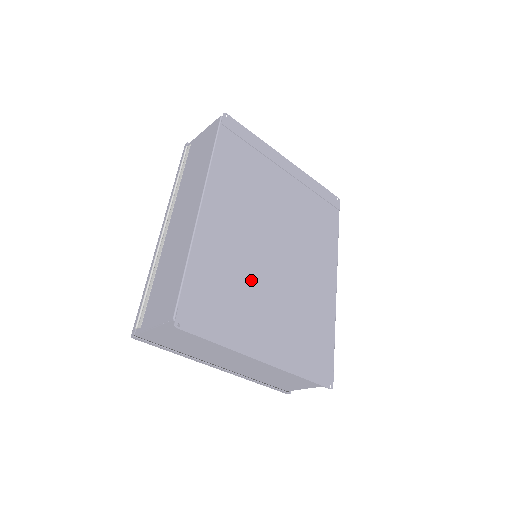
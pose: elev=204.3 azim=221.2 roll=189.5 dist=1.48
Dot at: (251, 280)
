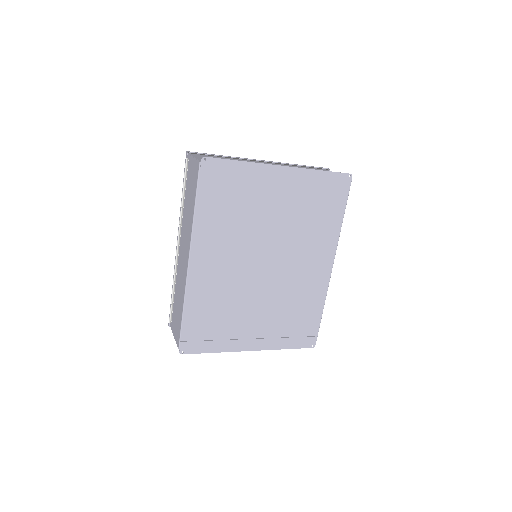
Dot at: (240, 301)
